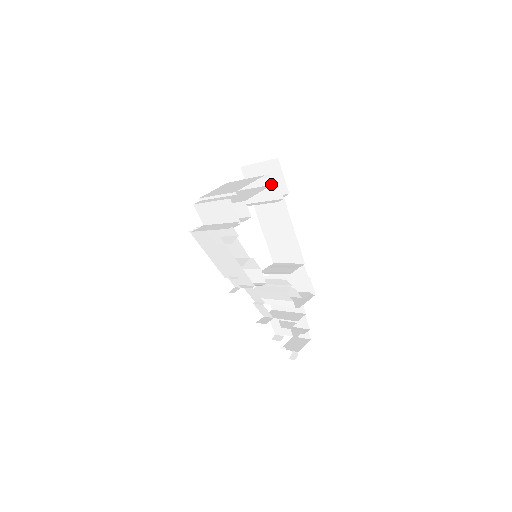
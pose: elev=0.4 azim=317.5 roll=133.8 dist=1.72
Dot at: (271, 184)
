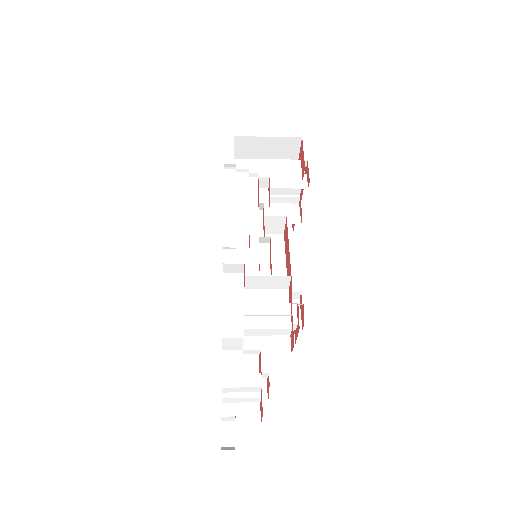
Dot at: (289, 210)
